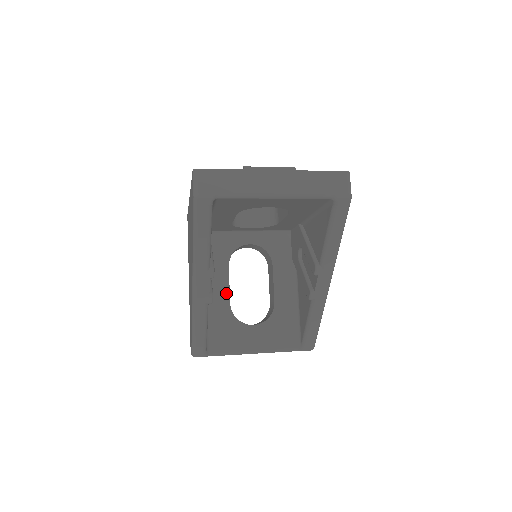
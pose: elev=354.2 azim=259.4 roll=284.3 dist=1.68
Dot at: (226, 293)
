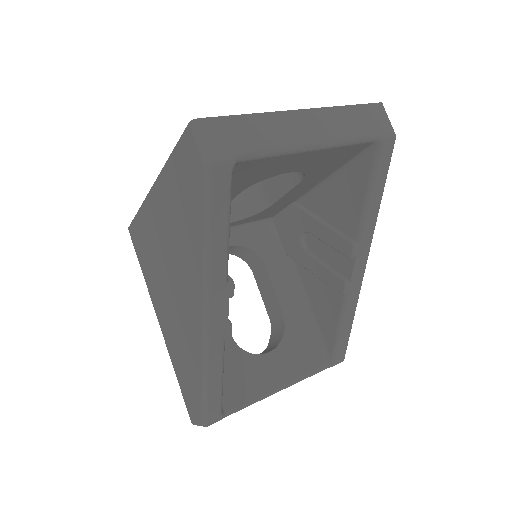
Dot at: occluded
